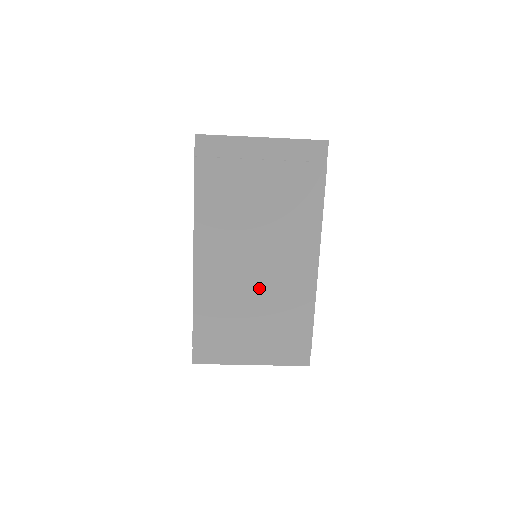
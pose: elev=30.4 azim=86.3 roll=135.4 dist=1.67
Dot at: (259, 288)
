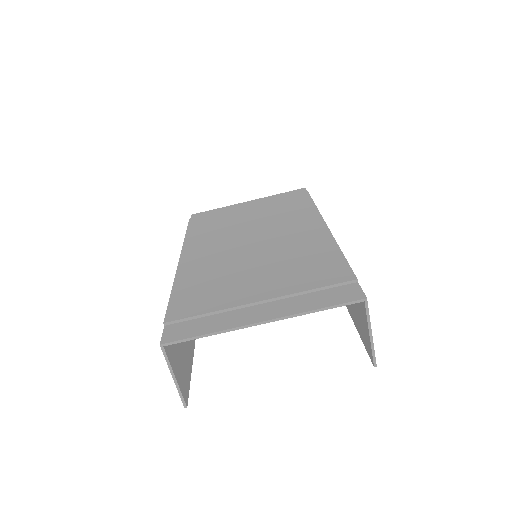
Dot at: (259, 256)
